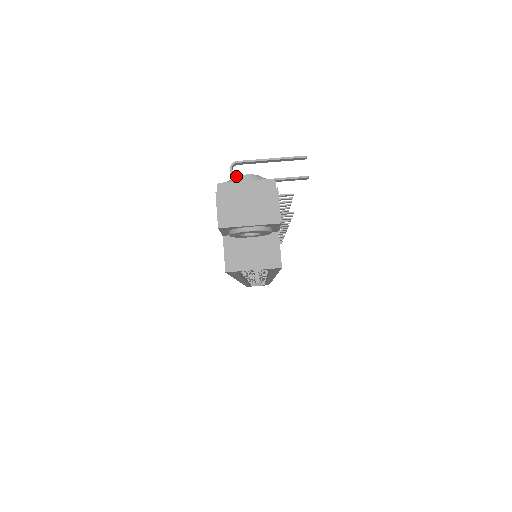
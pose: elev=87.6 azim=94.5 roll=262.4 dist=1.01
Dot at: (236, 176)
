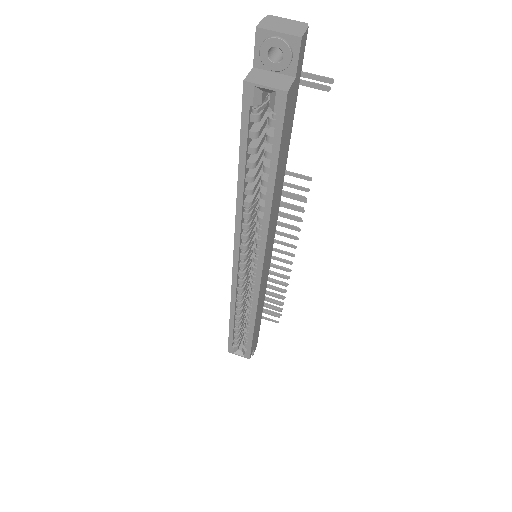
Dot at: occluded
